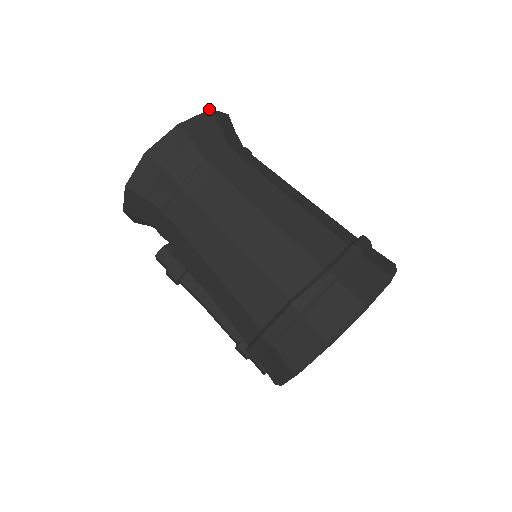
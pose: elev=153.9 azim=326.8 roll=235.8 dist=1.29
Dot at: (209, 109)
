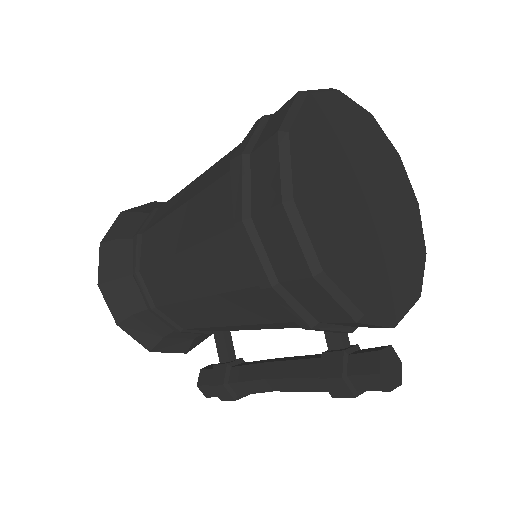
Dot at: (153, 202)
